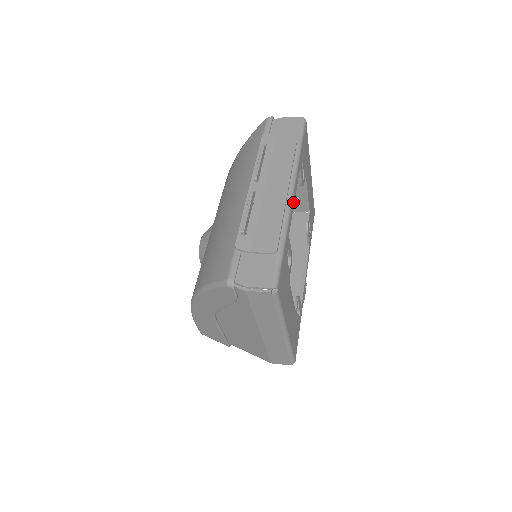
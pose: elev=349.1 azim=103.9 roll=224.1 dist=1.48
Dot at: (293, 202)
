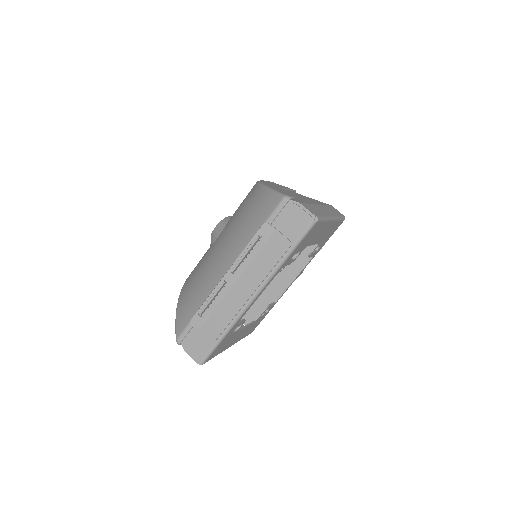
Dot at: occluded
